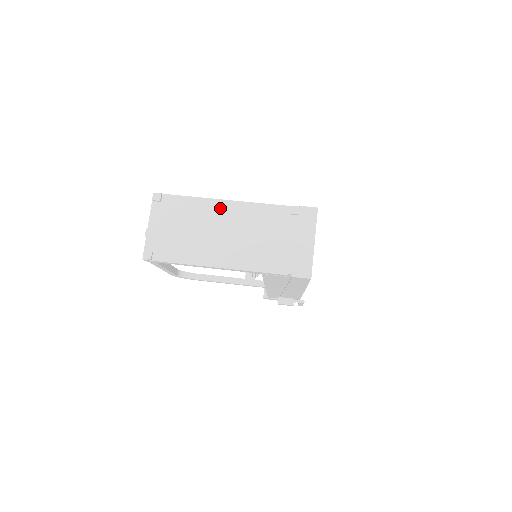
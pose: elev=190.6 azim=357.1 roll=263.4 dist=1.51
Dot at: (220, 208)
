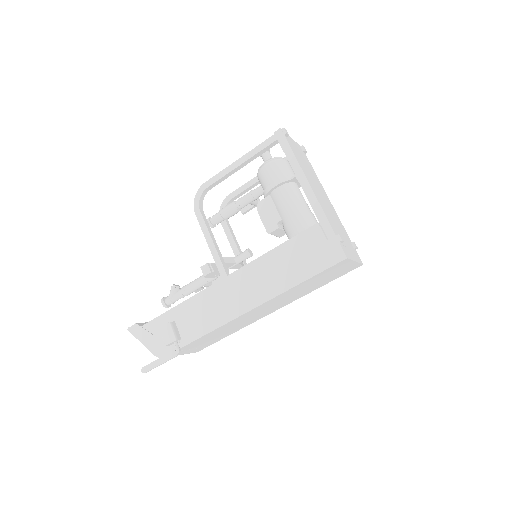
Dot at: (324, 192)
